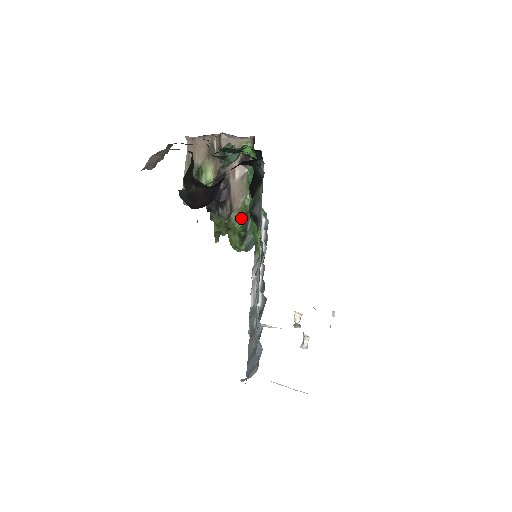
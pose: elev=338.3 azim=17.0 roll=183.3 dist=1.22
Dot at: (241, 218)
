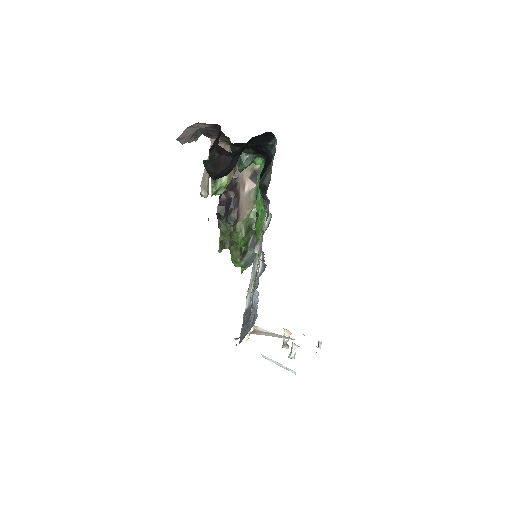
Dot at: (245, 230)
